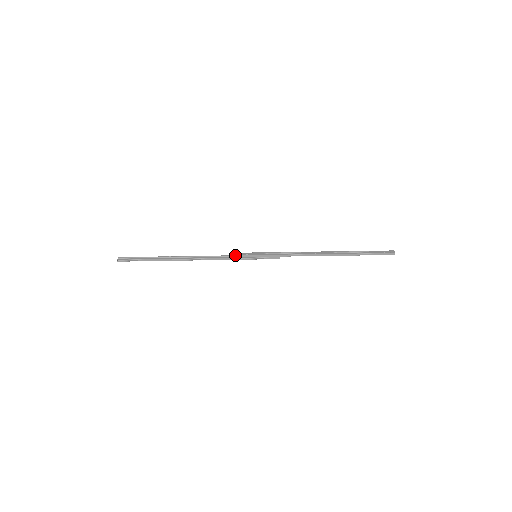
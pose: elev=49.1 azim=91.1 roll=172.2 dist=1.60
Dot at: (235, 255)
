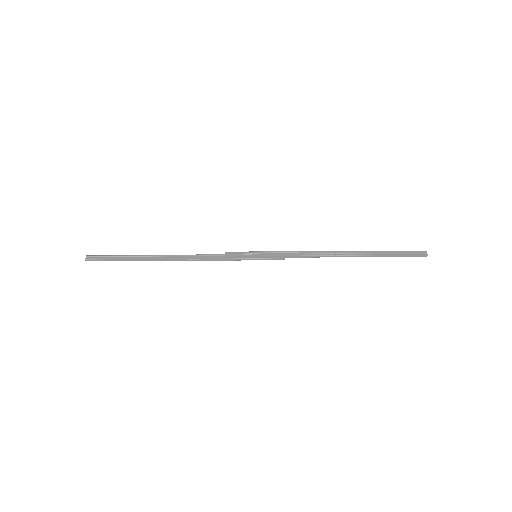
Dot at: (230, 255)
